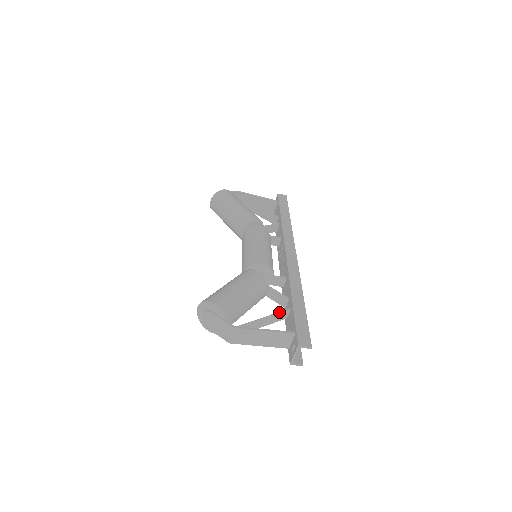
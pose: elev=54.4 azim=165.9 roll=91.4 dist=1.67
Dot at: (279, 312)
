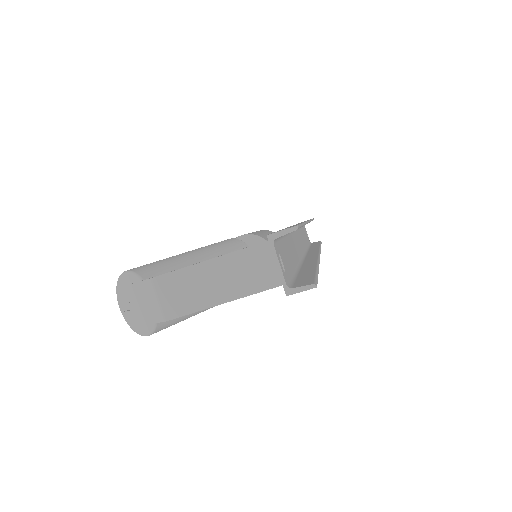
Dot at: occluded
